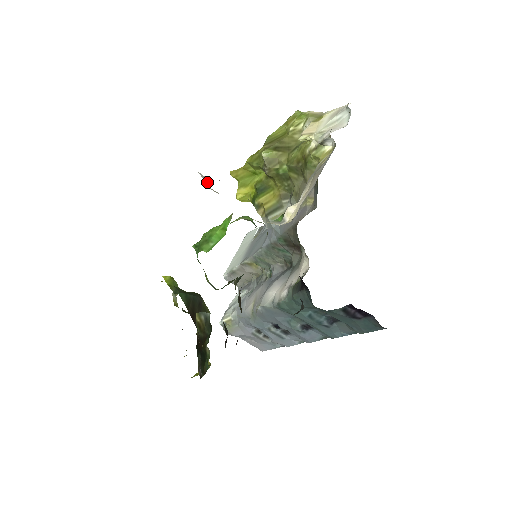
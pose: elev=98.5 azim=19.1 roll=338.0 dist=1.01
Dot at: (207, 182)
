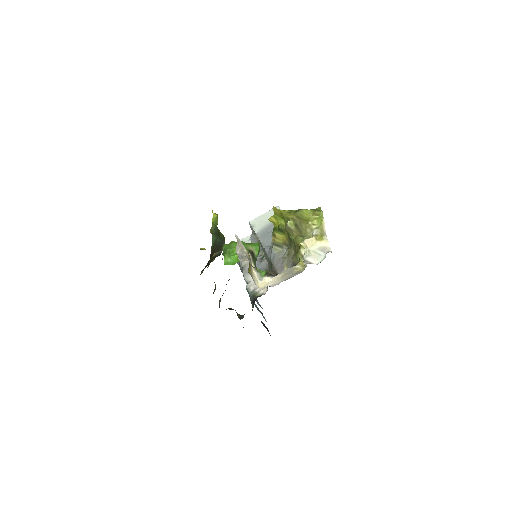
Dot at: (237, 252)
